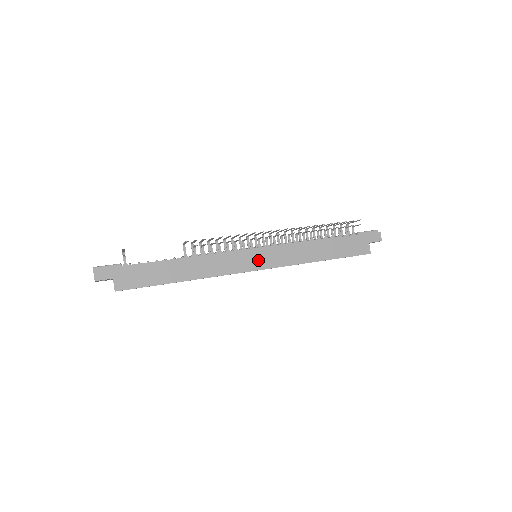
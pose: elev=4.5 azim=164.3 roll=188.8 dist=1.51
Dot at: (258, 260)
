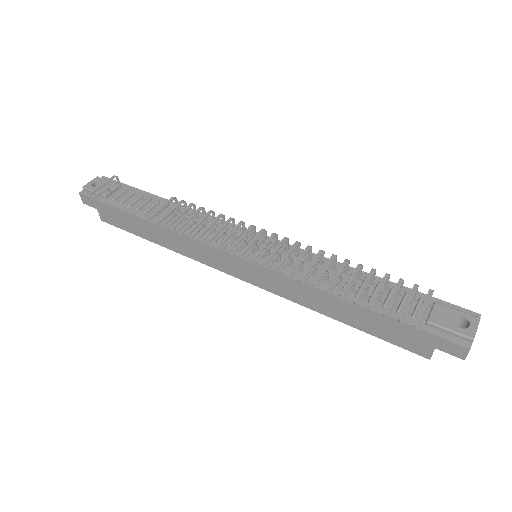
Dot at: (244, 271)
